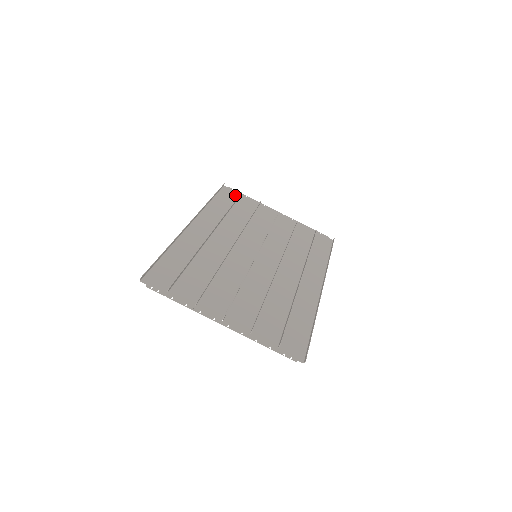
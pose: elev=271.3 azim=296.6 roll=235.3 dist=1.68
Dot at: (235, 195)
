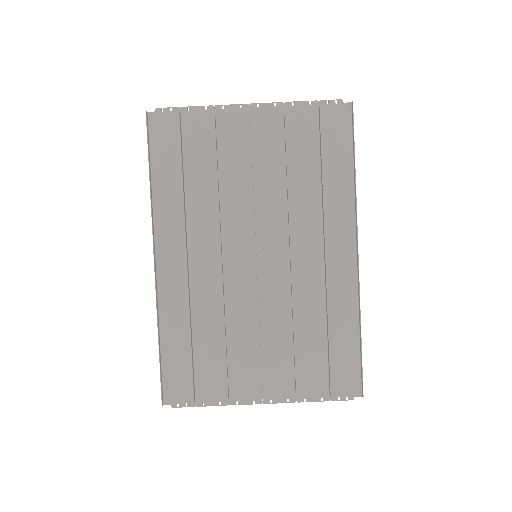
Dot at: (173, 124)
